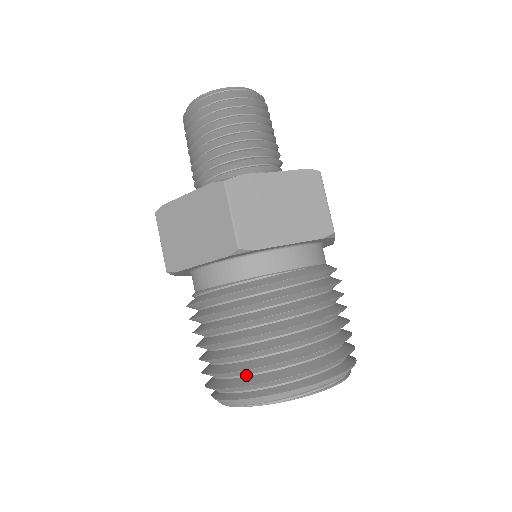
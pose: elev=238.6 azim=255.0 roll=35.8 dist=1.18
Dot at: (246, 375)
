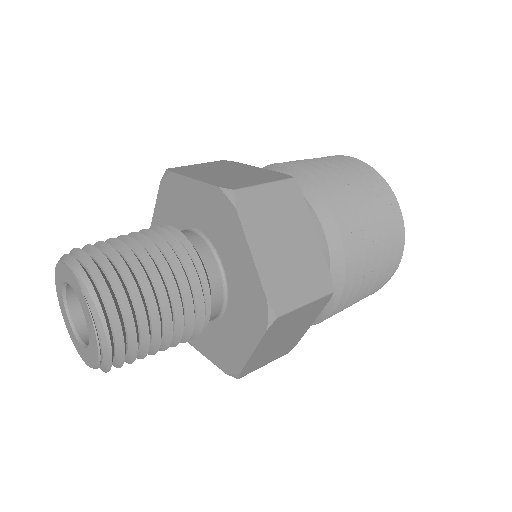
Dot at: occluded
